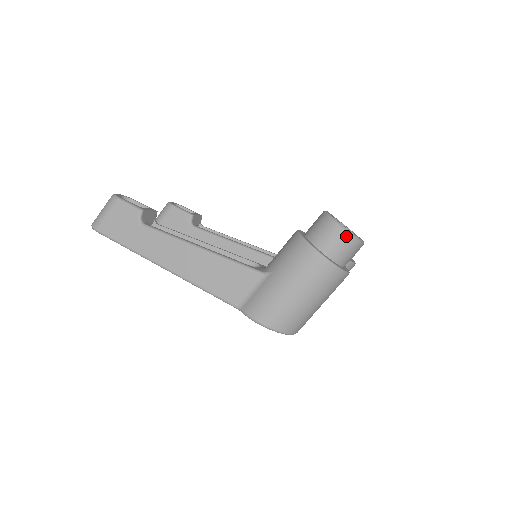
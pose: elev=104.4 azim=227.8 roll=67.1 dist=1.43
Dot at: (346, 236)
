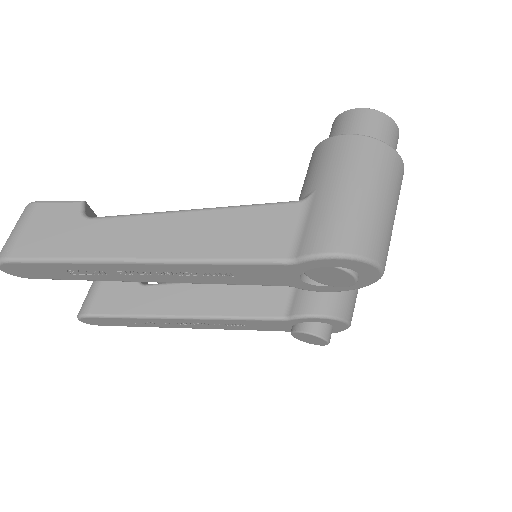
Dot at: (382, 117)
